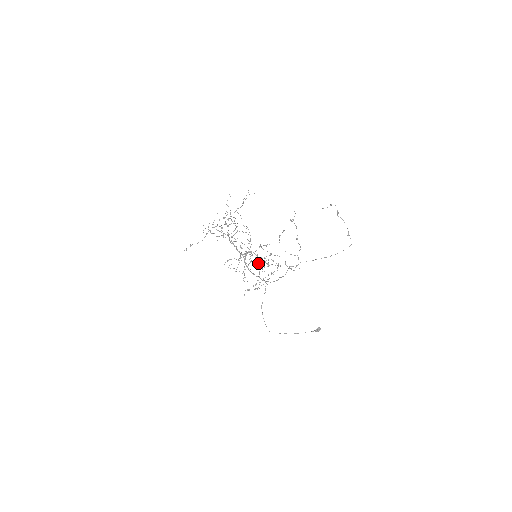
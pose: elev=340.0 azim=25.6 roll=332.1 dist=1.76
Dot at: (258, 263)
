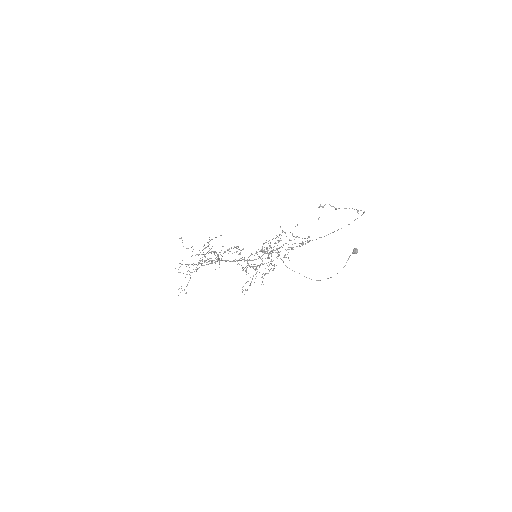
Dot at: occluded
